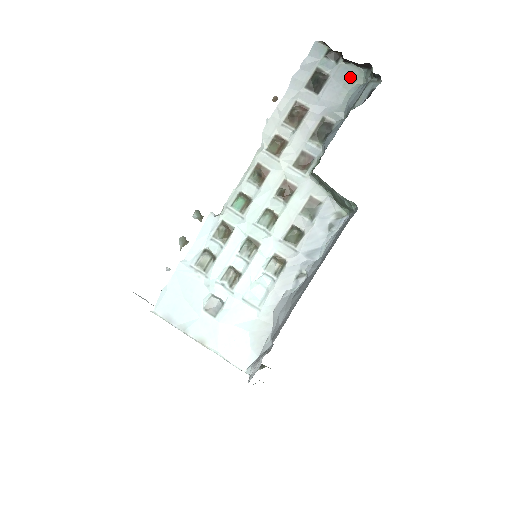
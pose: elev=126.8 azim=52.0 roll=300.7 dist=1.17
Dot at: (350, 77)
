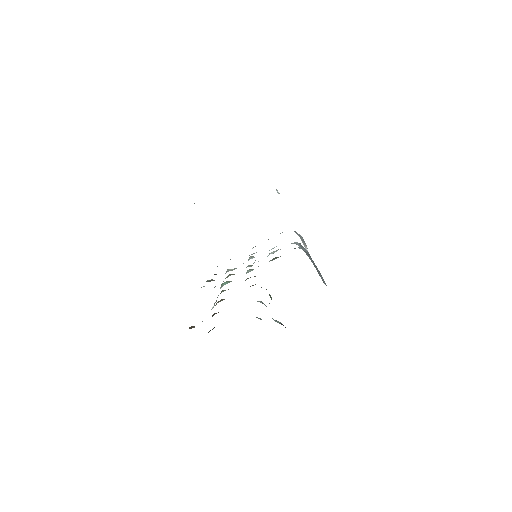
Dot at: occluded
